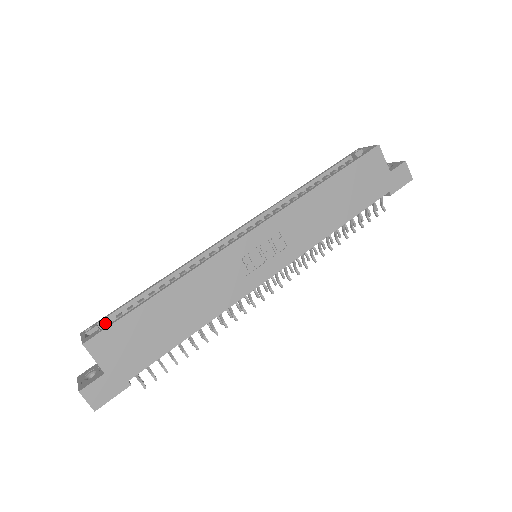
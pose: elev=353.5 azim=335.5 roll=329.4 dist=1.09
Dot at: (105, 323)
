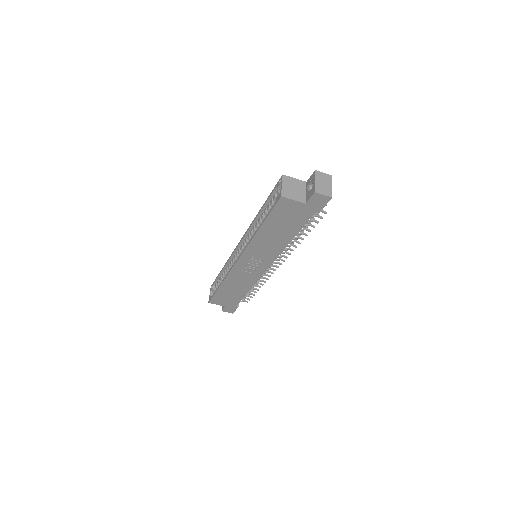
Dot at: (215, 285)
